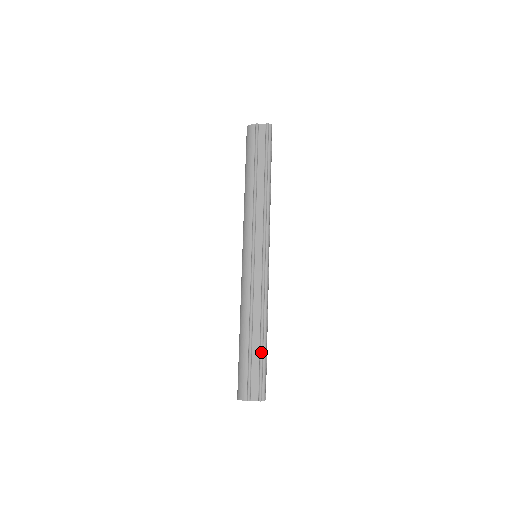
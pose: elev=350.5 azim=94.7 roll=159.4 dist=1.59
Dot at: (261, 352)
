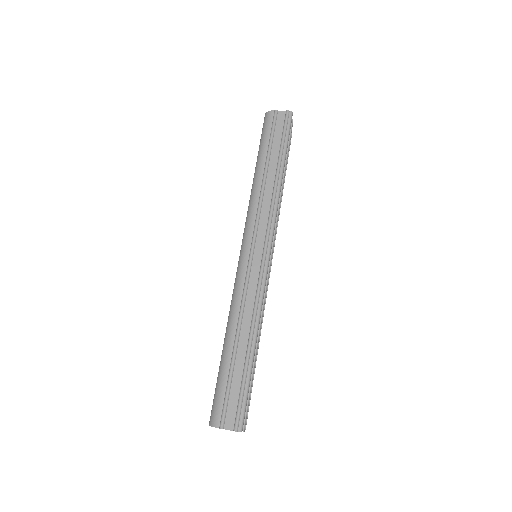
Dot at: (245, 369)
